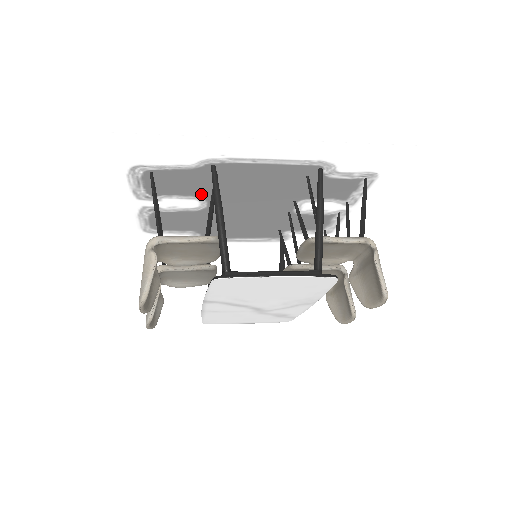
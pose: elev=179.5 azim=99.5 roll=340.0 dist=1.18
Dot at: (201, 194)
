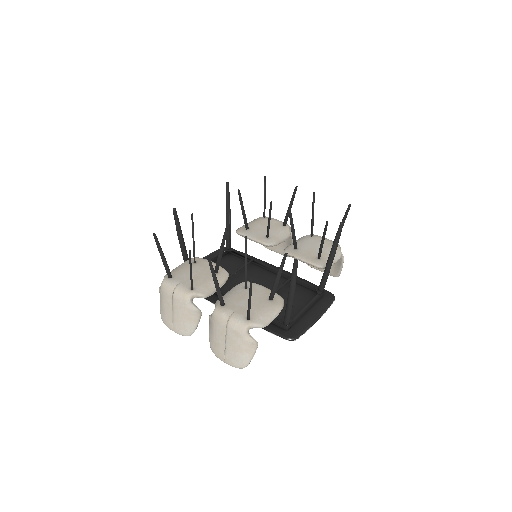
Dot at: occluded
